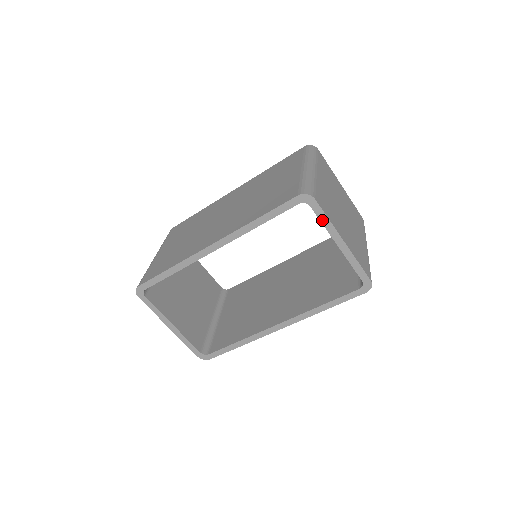
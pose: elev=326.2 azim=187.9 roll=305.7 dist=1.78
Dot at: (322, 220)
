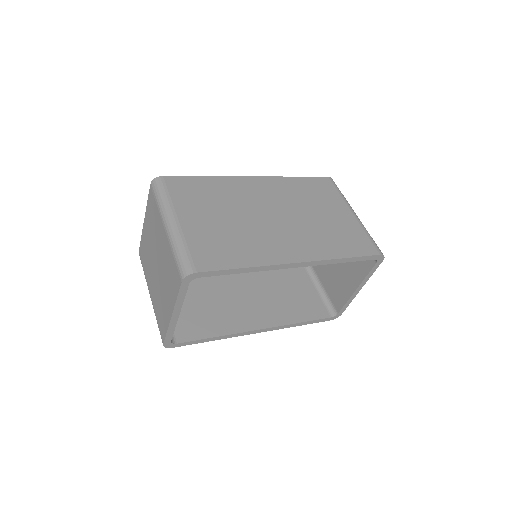
Dot at: (370, 273)
